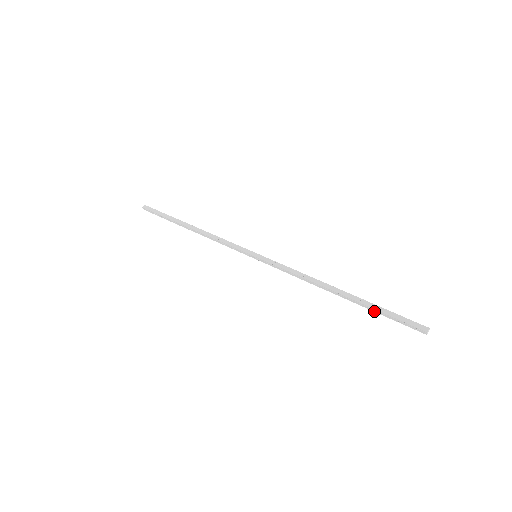
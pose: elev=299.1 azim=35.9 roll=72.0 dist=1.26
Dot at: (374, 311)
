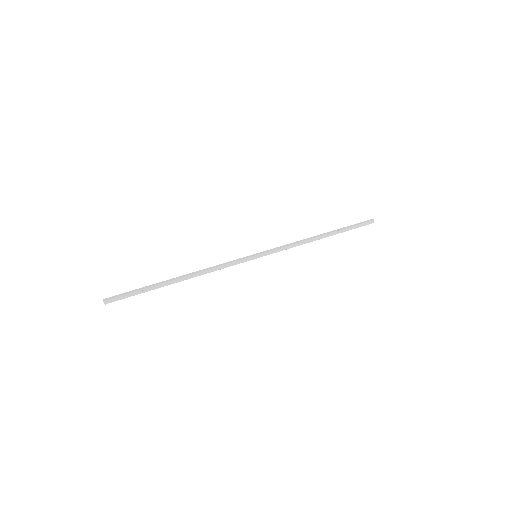
Dot at: (345, 230)
